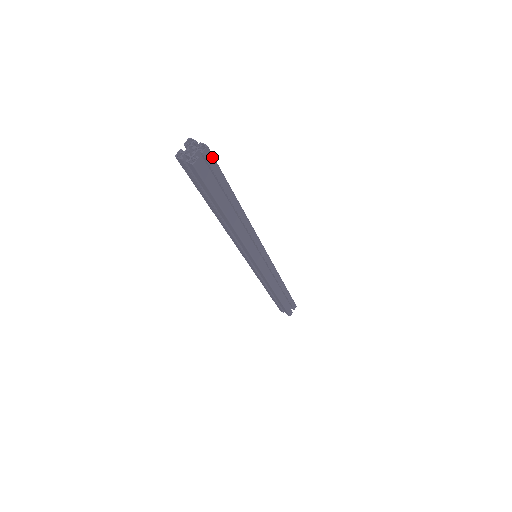
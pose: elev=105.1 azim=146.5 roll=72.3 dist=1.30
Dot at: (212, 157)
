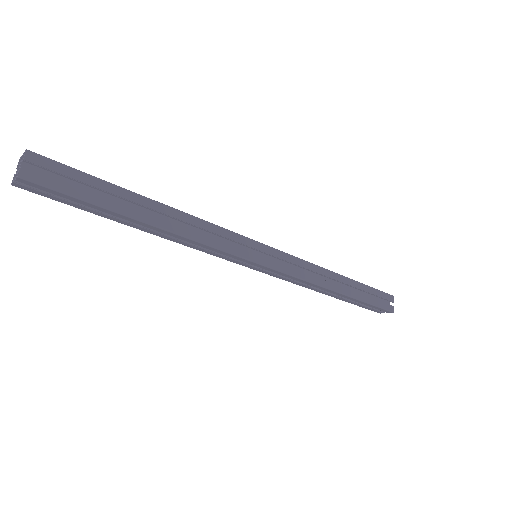
Dot at: (47, 160)
